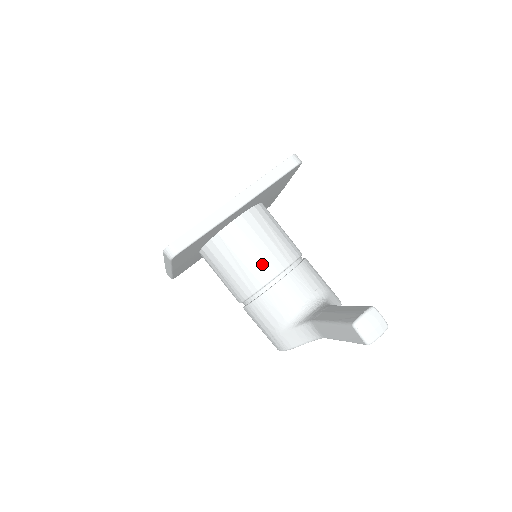
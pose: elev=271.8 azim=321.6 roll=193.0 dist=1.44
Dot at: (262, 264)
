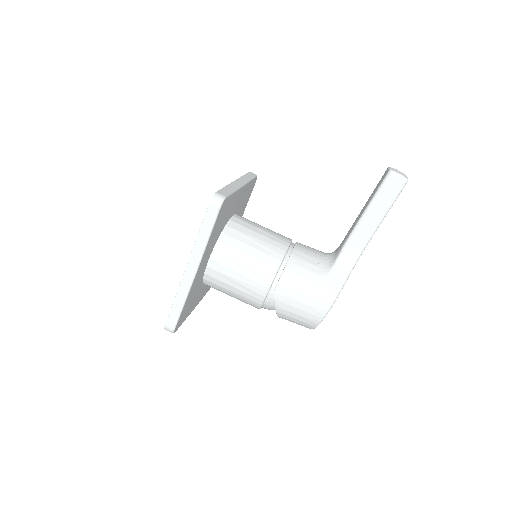
Dot at: (274, 237)
